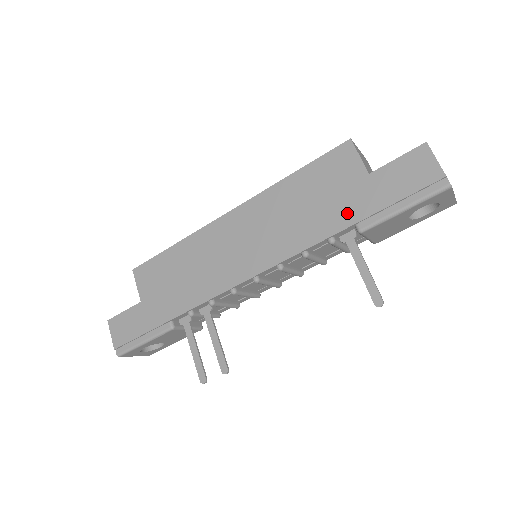
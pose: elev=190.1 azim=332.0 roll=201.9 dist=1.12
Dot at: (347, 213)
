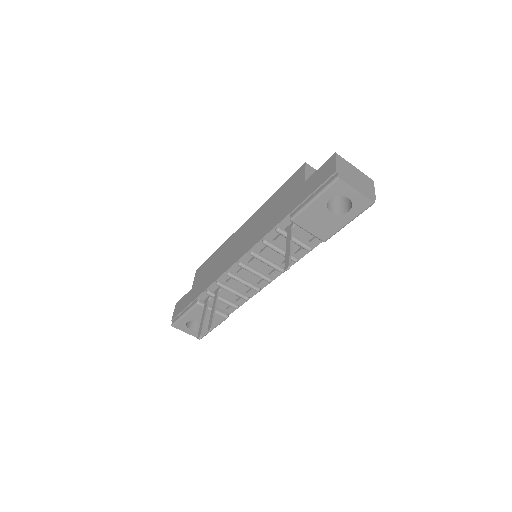
Dot at: (287, 209)
